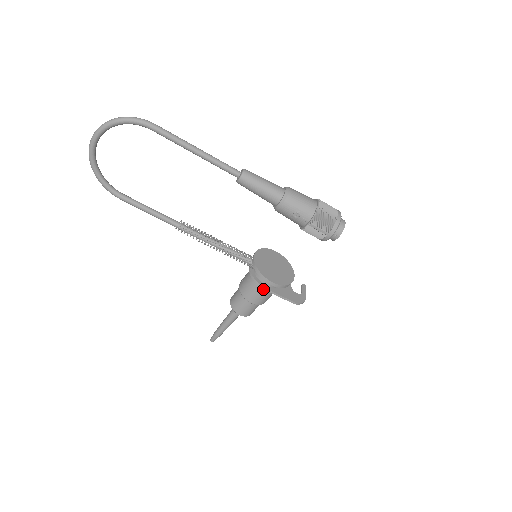
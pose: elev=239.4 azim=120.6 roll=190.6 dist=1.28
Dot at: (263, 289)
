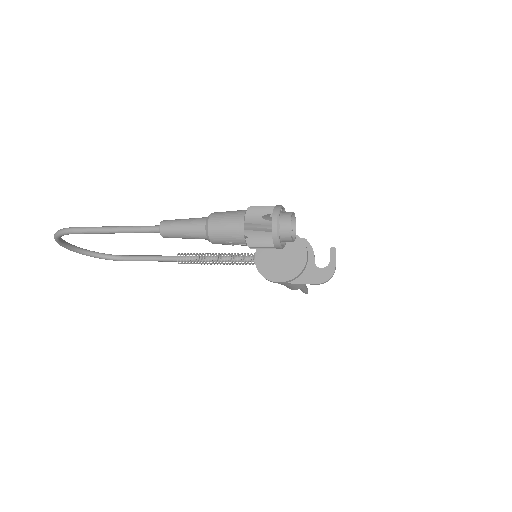
Dot at: occluded
